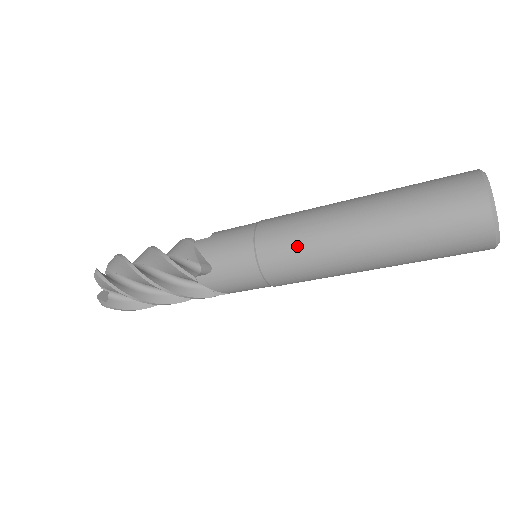
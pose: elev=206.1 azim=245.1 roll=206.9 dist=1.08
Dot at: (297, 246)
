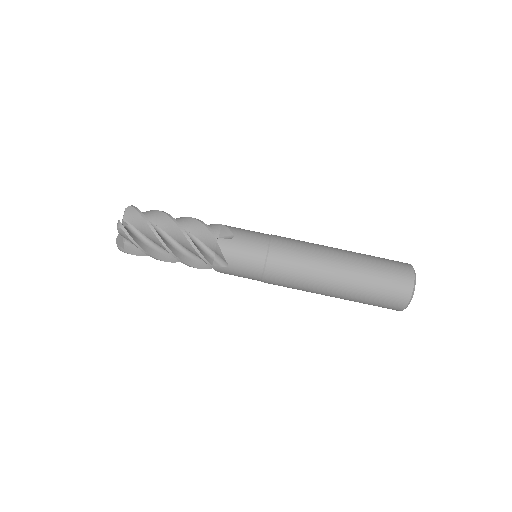
Dot at: (300, 248)
